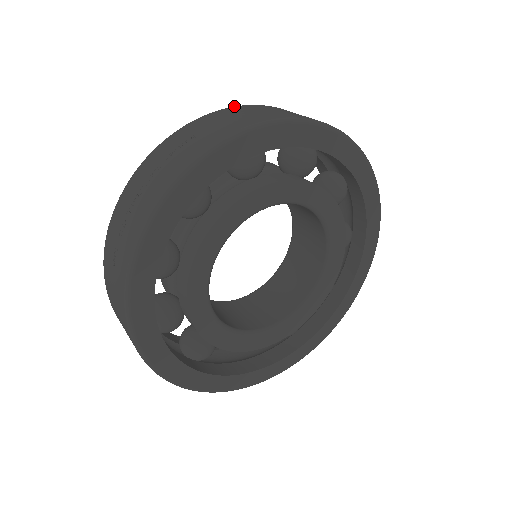
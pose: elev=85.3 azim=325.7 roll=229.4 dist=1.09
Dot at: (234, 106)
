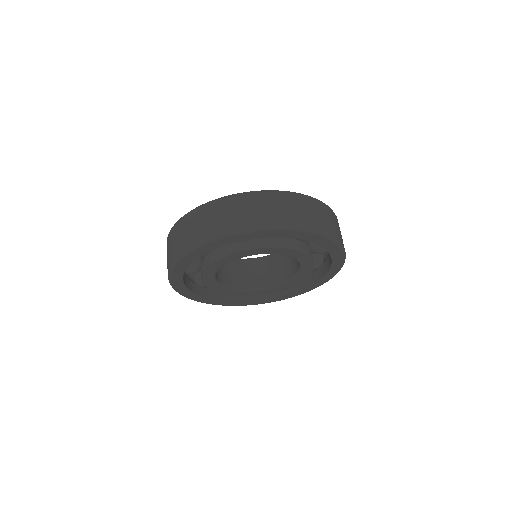
Dot at: (280, 191)
